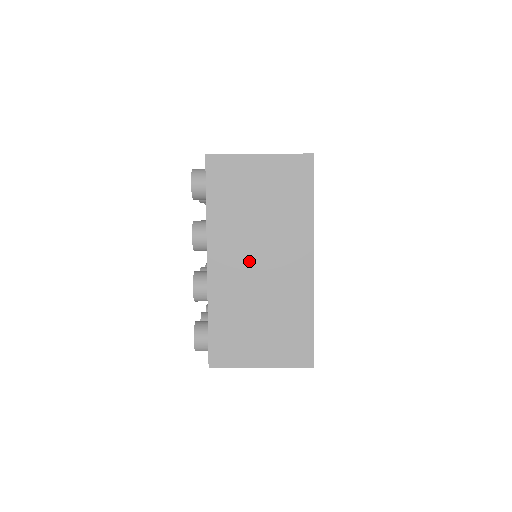
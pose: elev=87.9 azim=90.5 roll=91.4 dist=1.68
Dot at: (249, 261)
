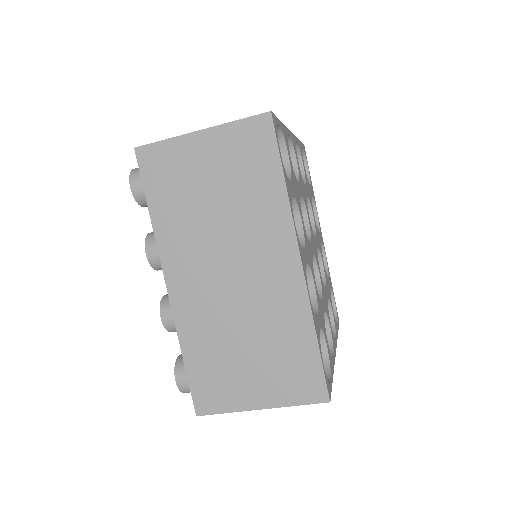
Dot at: occluded
